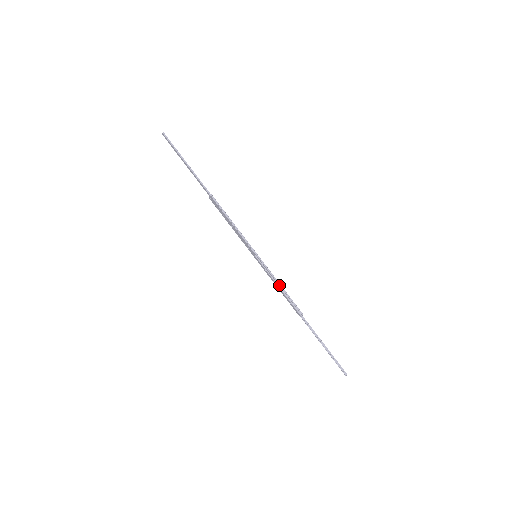
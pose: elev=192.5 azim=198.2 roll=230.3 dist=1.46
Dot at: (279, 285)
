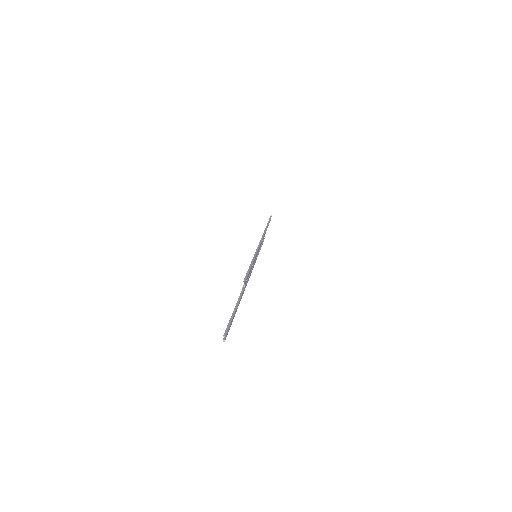
Dot at: (251, 269)
